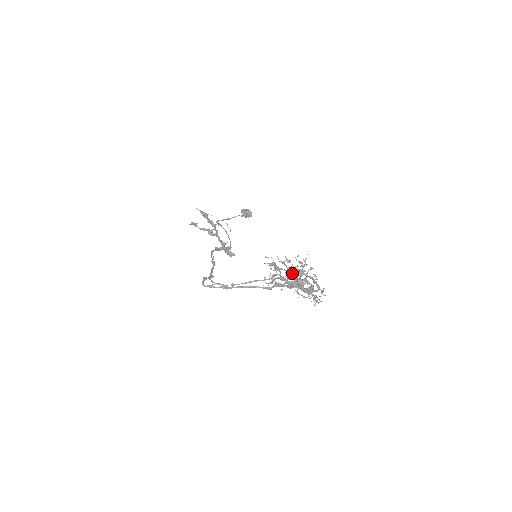
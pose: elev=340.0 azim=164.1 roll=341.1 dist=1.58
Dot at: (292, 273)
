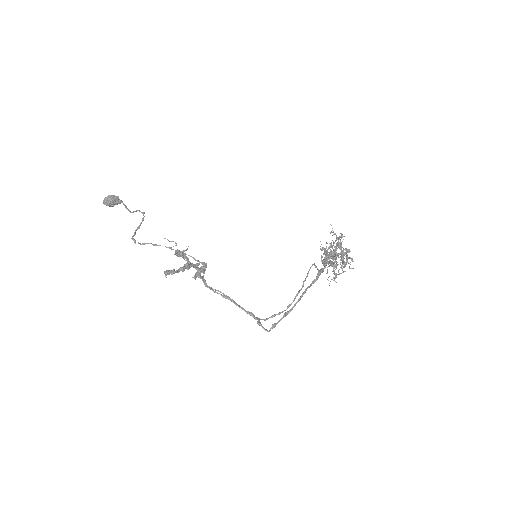
Dot at: (327, 252)
